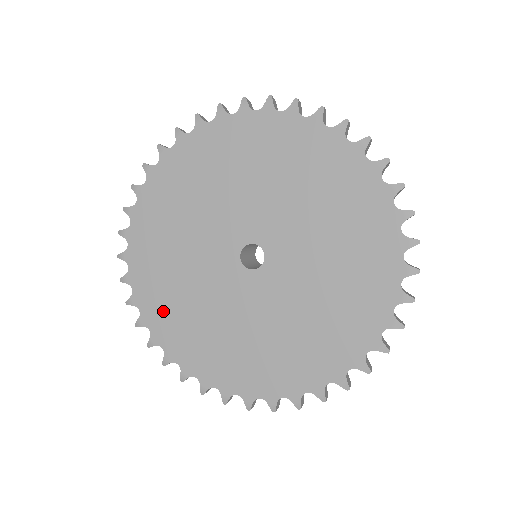
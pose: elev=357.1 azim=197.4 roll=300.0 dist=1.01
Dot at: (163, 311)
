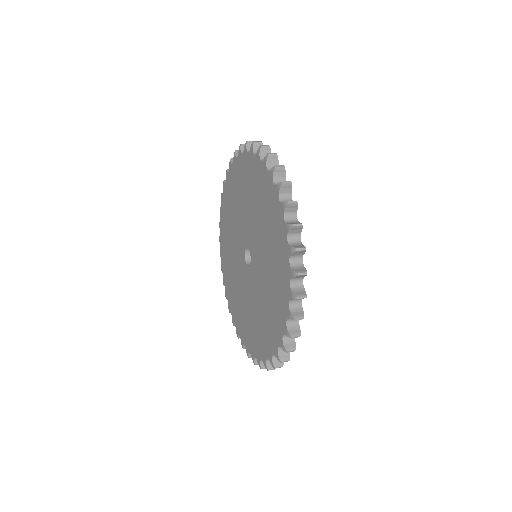
Dot at: (225, 220)
